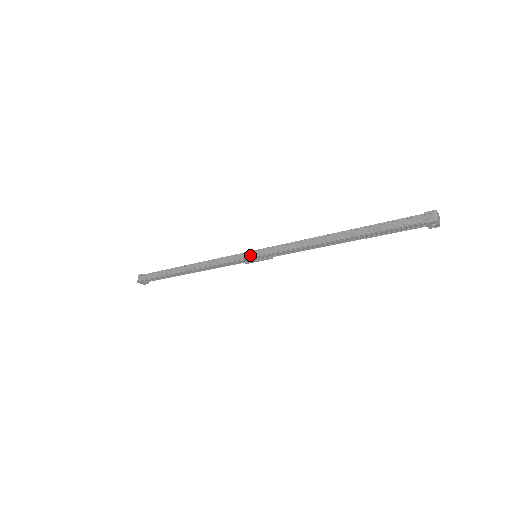
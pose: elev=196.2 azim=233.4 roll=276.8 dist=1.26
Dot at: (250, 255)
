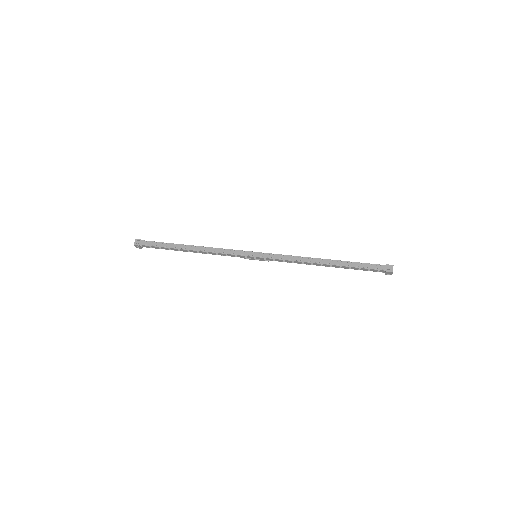
Dot at: (253, 254)
